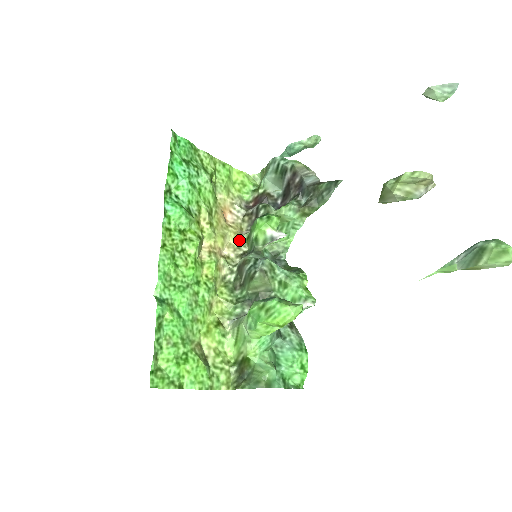
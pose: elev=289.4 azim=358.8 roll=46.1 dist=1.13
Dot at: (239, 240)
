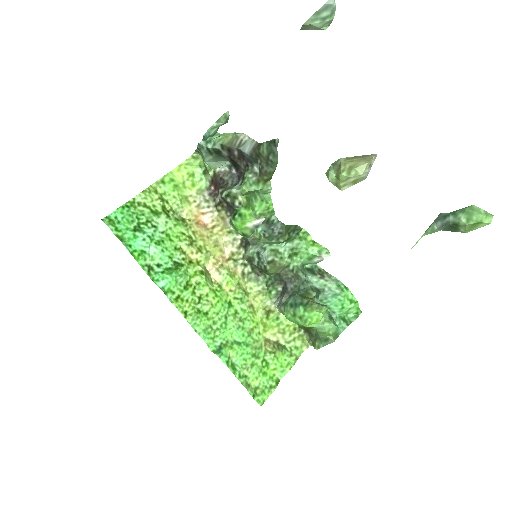
Dot at: (229, 233)
